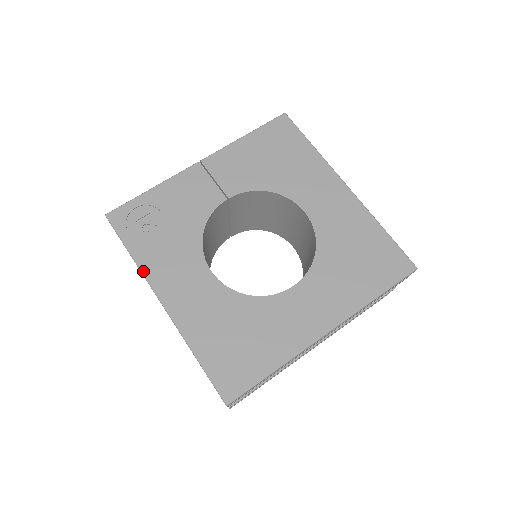
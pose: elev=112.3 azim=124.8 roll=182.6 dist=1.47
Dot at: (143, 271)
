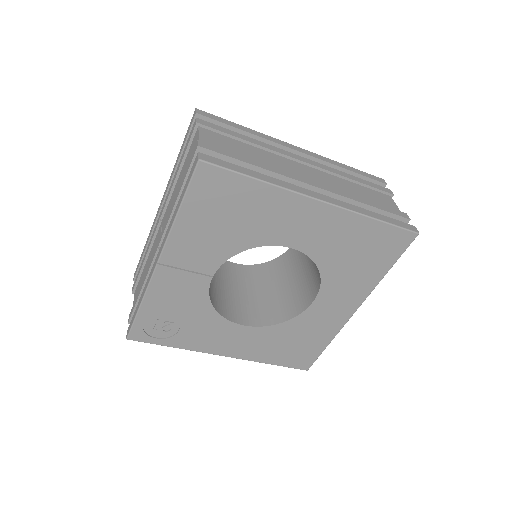
Dot at: (193, 350)
